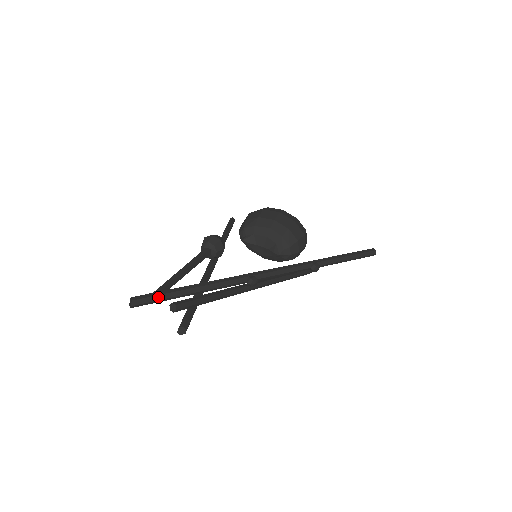
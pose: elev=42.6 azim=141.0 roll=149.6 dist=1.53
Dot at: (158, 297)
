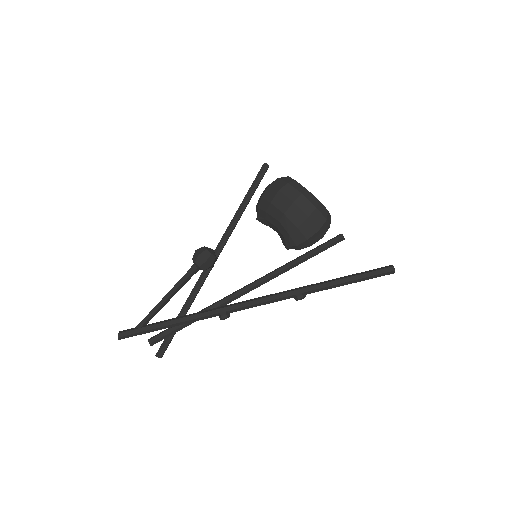
Dot at: (138, 333)
